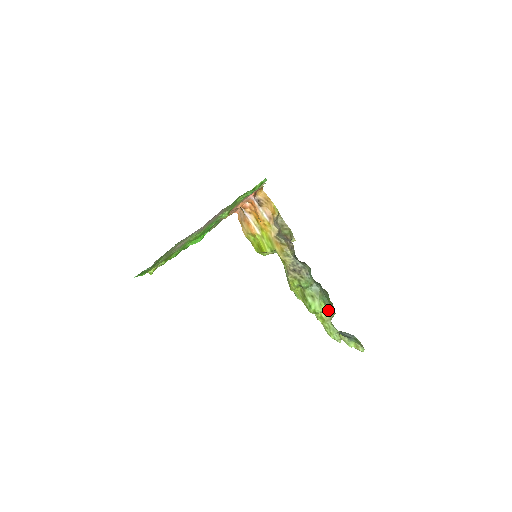
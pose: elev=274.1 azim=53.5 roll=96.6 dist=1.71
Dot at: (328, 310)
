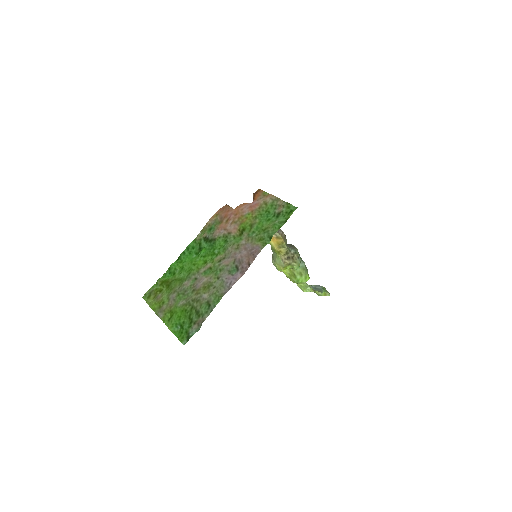
Dot at: occluded
